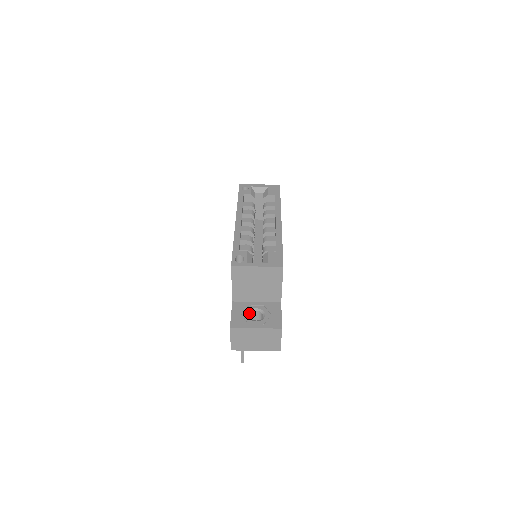
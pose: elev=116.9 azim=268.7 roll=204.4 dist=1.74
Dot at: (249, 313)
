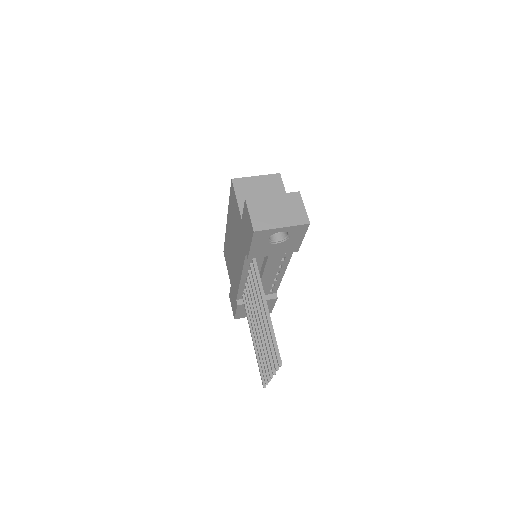
Dot at: occluded
